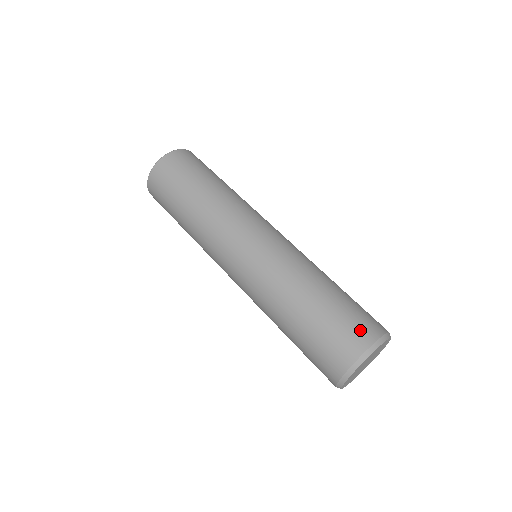
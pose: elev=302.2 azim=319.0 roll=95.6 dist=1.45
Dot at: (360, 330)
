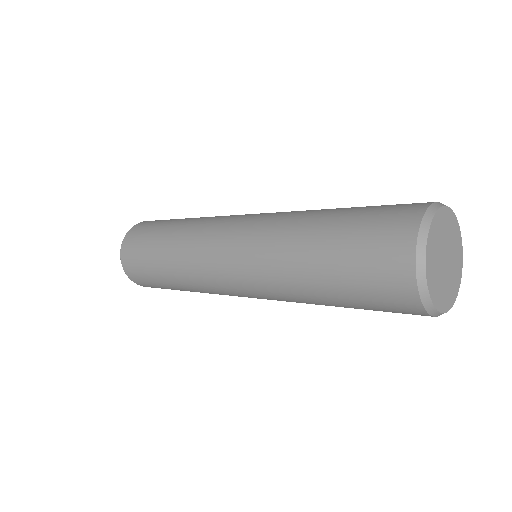
Dot at: (401, 209)
